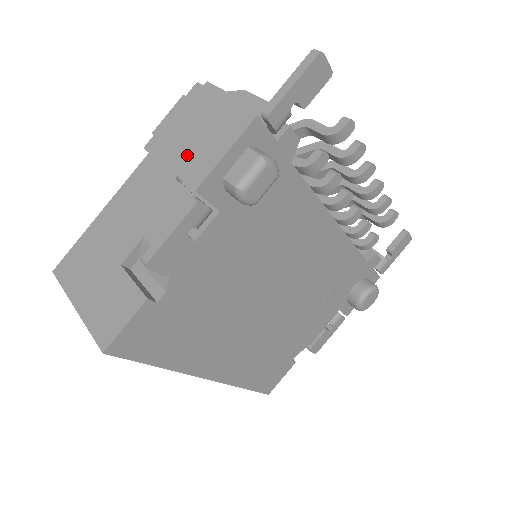
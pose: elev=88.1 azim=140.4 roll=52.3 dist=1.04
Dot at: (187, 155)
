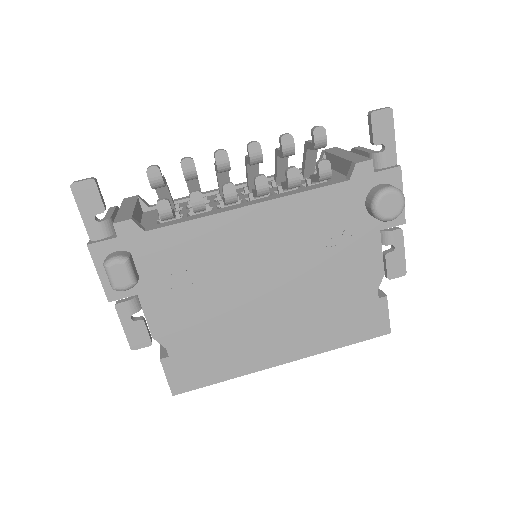
Dot at: occluded
